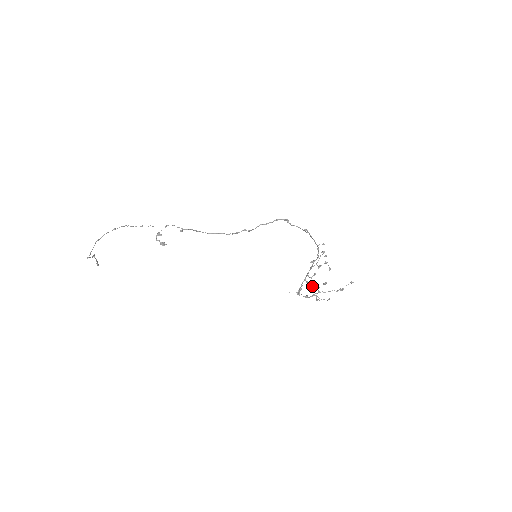
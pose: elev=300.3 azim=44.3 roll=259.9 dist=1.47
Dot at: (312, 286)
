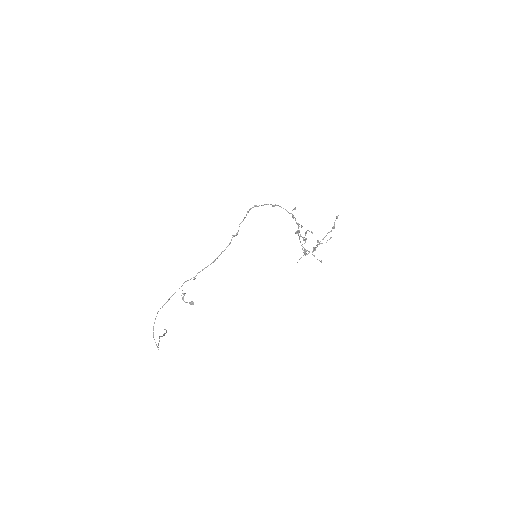
Dot at: occluded
